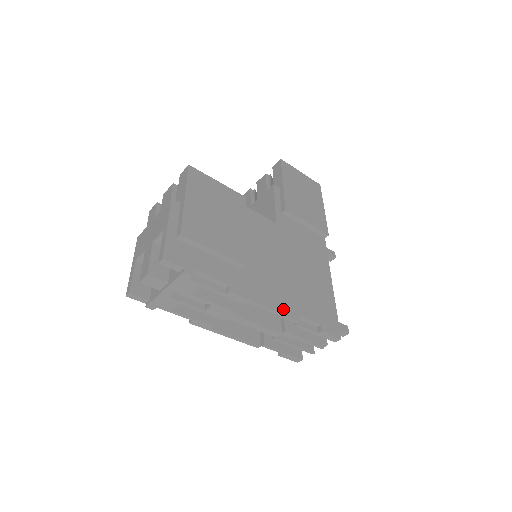
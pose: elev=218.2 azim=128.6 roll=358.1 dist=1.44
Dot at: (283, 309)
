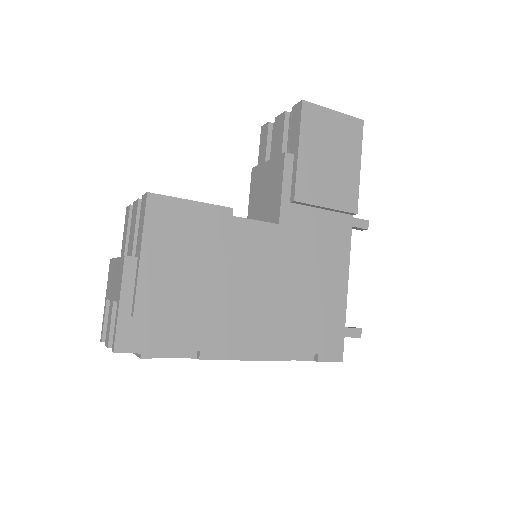
Dot at: (269, 354)
